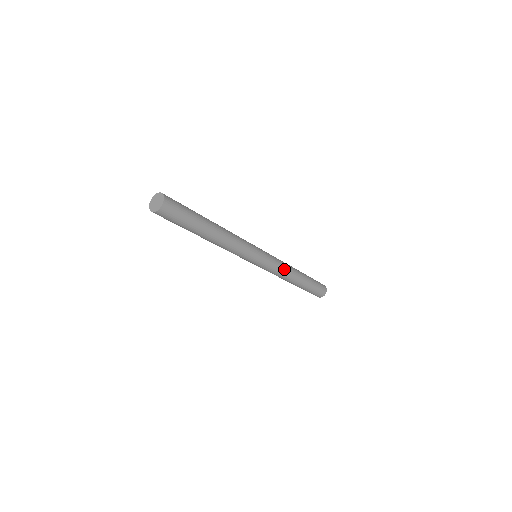
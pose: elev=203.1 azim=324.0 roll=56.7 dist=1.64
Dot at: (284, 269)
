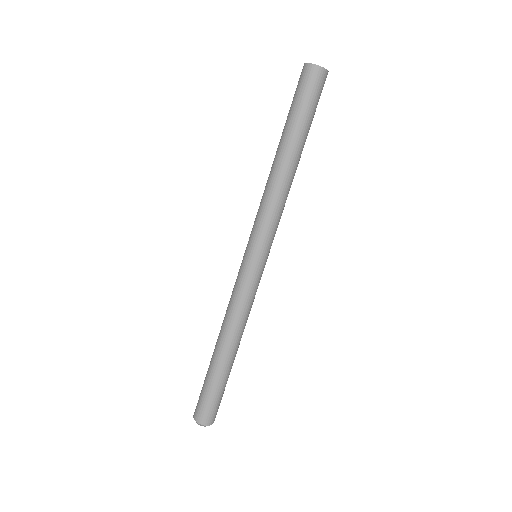
Dot at: (243, 312)
